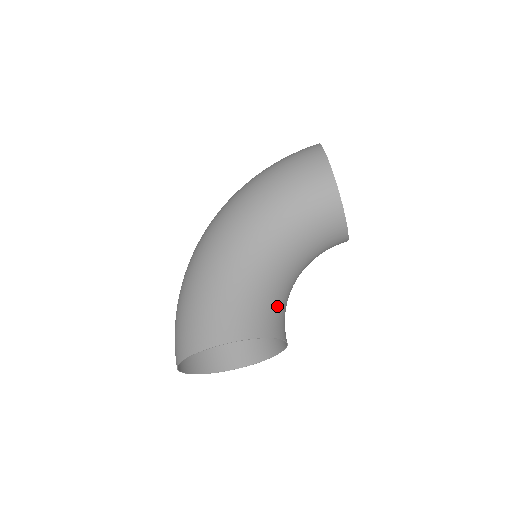
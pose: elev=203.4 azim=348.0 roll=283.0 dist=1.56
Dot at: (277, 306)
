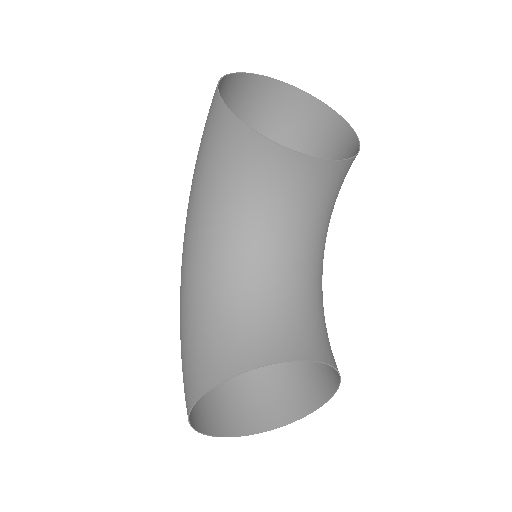
Dot at: (259, 317)
